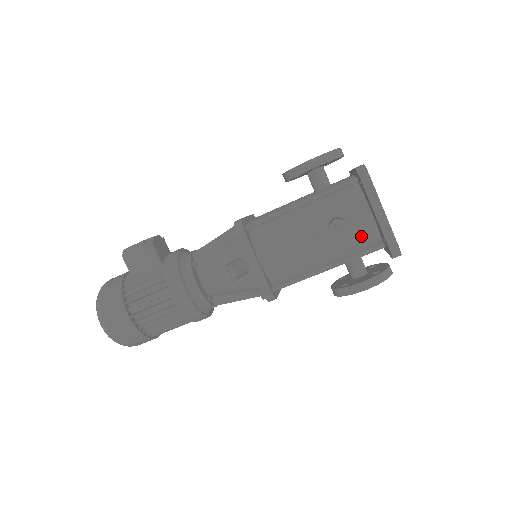
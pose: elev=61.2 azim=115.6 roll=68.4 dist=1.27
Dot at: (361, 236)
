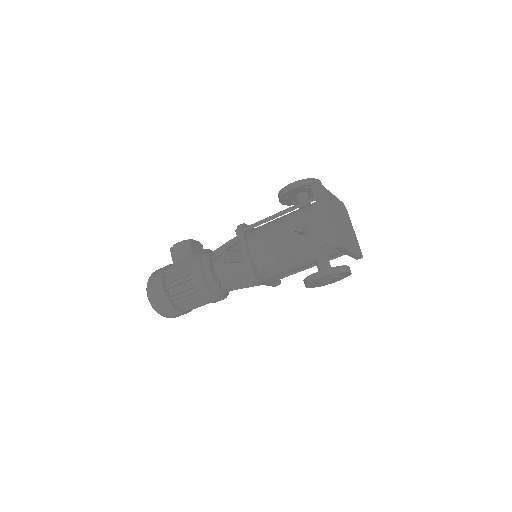
Dot at: (319, 236)
